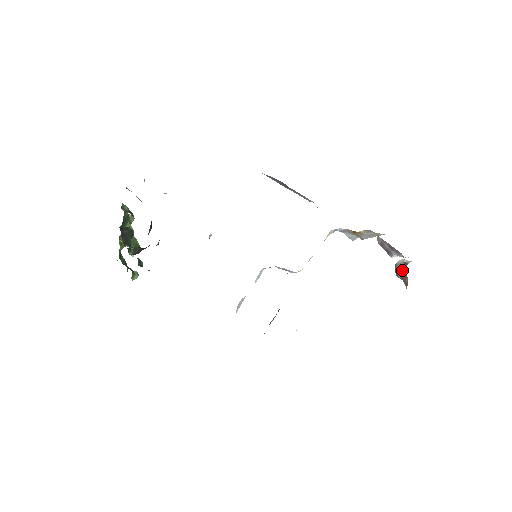
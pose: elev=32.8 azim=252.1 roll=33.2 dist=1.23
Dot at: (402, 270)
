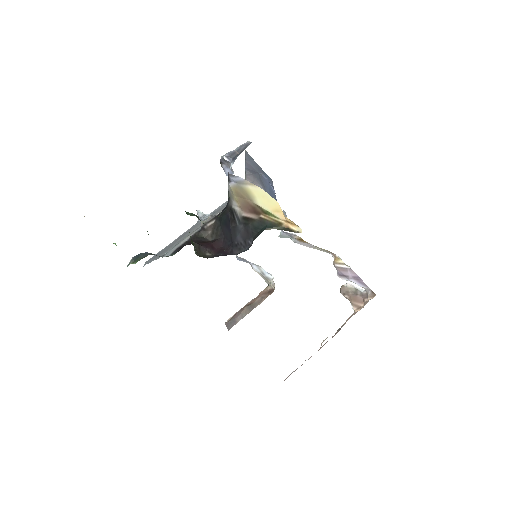
Dot at: (357, 296)
